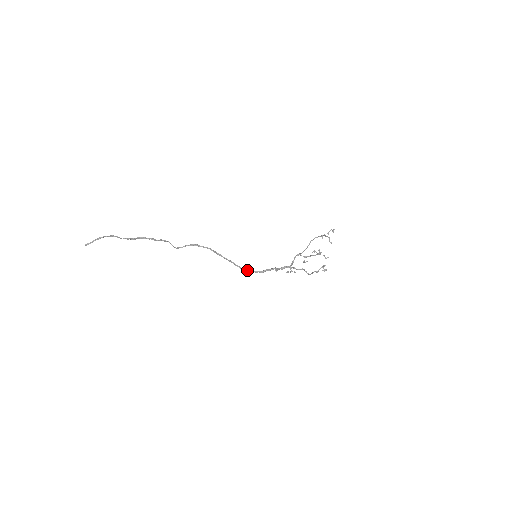
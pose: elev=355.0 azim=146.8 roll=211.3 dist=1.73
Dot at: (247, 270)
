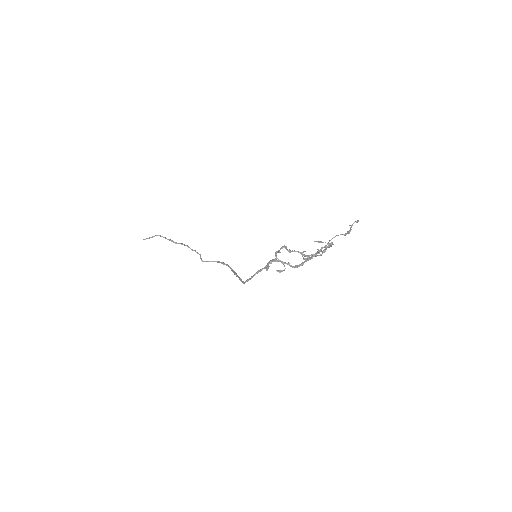
Dot at: (245, 281)
